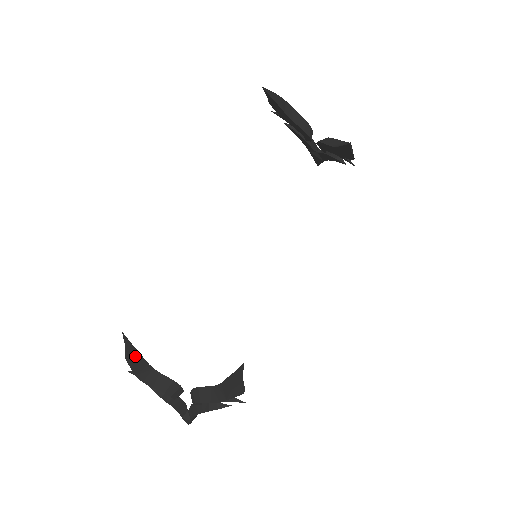
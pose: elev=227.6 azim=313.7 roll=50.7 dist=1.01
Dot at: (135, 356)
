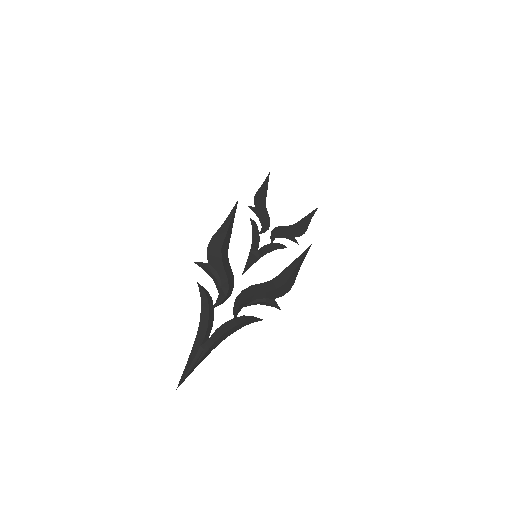
Dot at: (230, 229)
